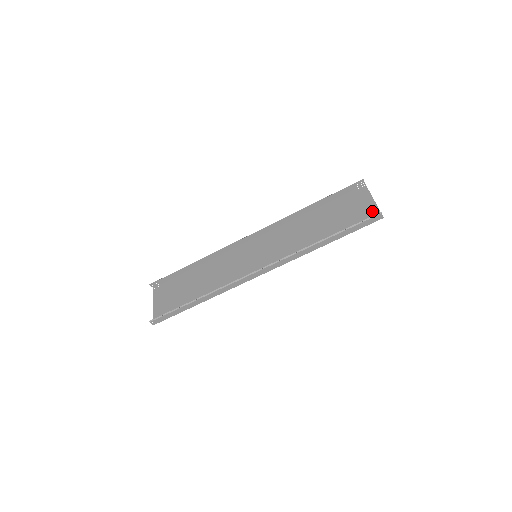
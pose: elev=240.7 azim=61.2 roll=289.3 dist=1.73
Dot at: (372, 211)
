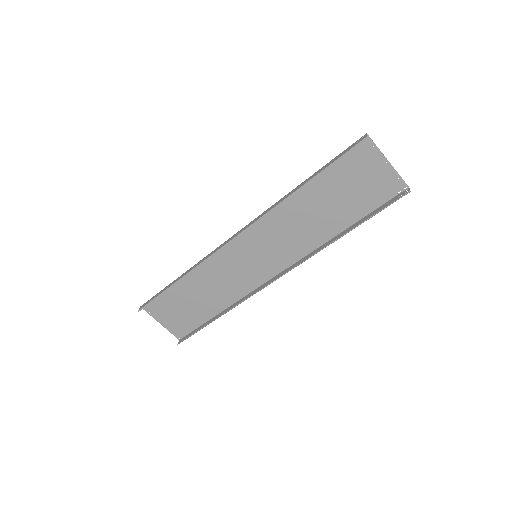
Dot at: (391, 179)
